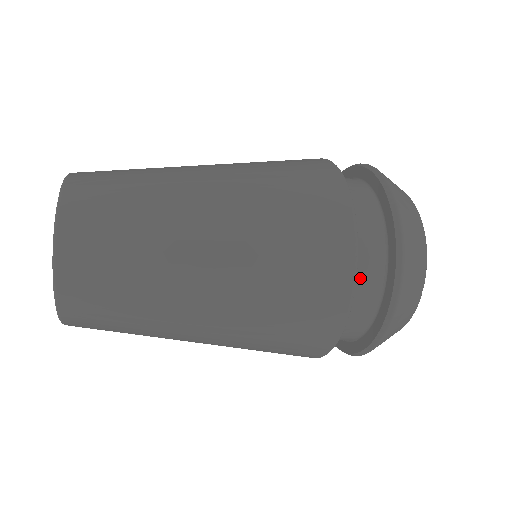
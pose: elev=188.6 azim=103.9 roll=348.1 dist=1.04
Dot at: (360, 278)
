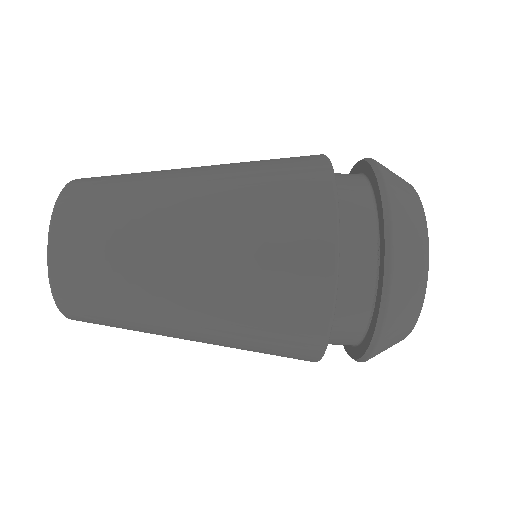
Dot at: (338, 175)
